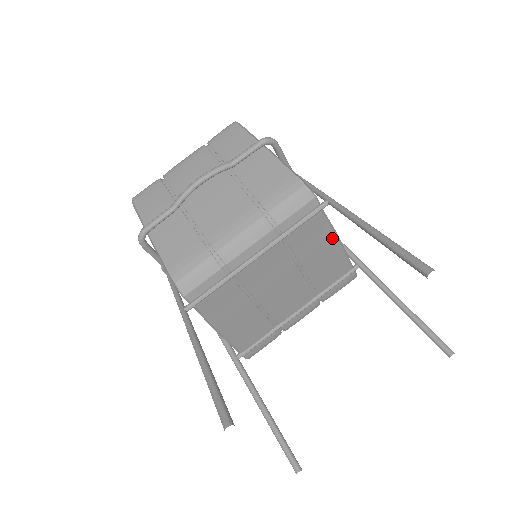
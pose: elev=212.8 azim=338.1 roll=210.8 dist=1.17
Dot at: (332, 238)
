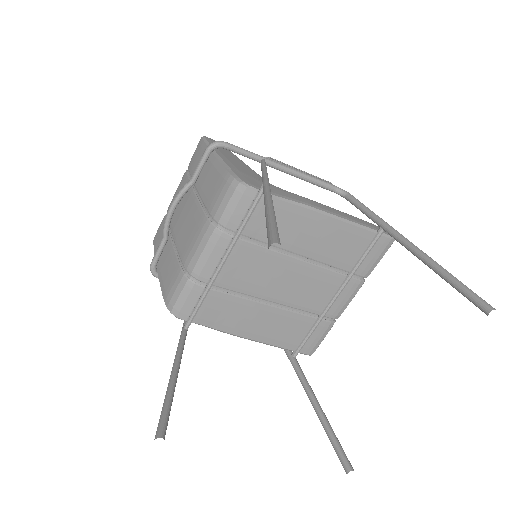
Dot at: (310, 215)
